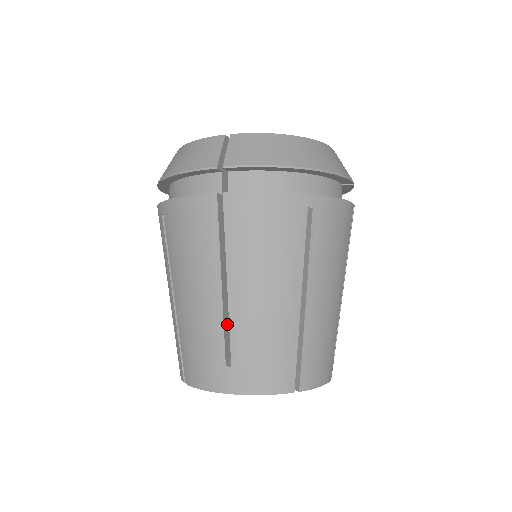
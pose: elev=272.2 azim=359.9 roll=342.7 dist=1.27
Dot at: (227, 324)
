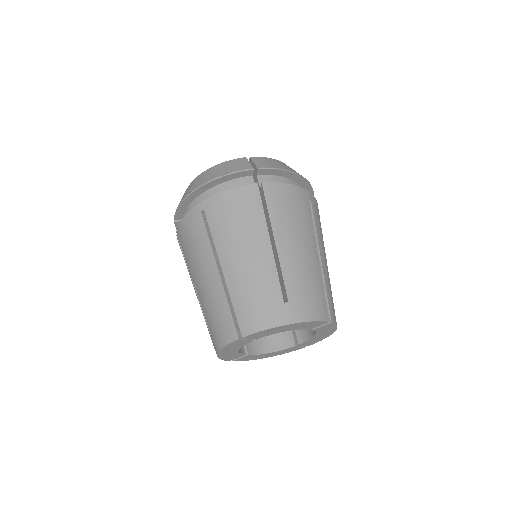
Dot at: occluded
